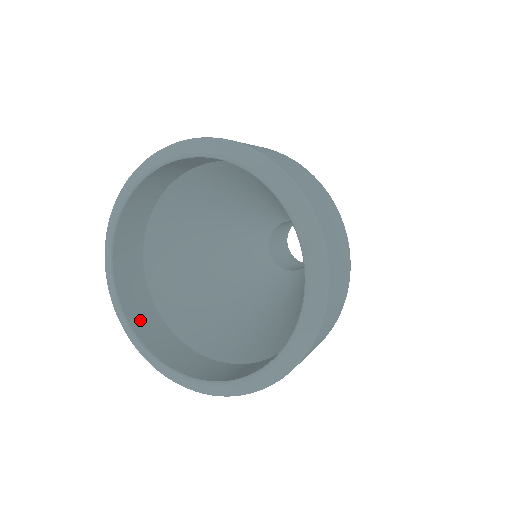
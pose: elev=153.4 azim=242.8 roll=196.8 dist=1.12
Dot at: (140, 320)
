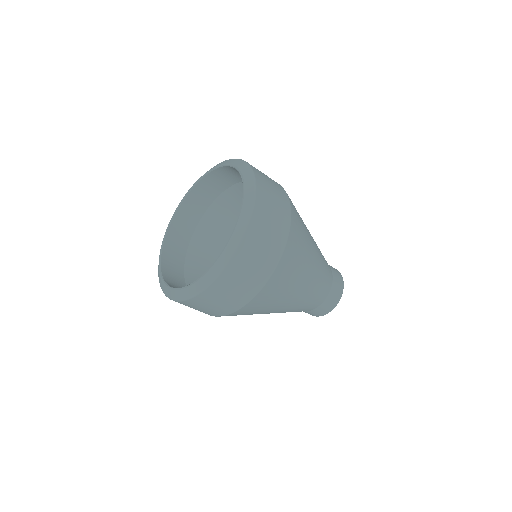
Dot at: (170, 278)
